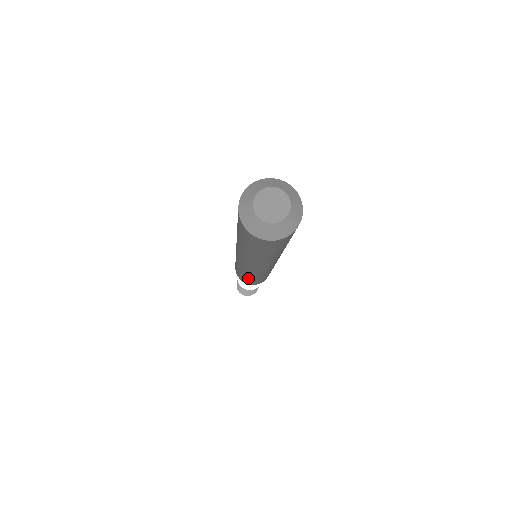
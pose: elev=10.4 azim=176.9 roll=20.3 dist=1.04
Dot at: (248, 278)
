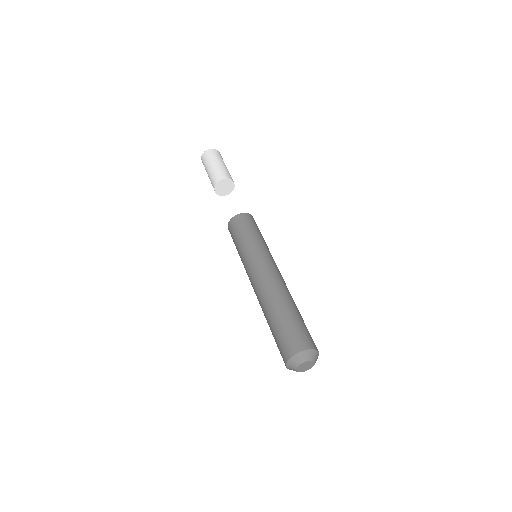
Dot at: occluded
